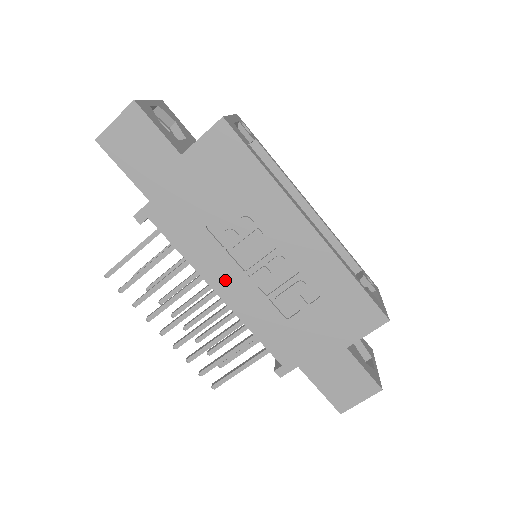
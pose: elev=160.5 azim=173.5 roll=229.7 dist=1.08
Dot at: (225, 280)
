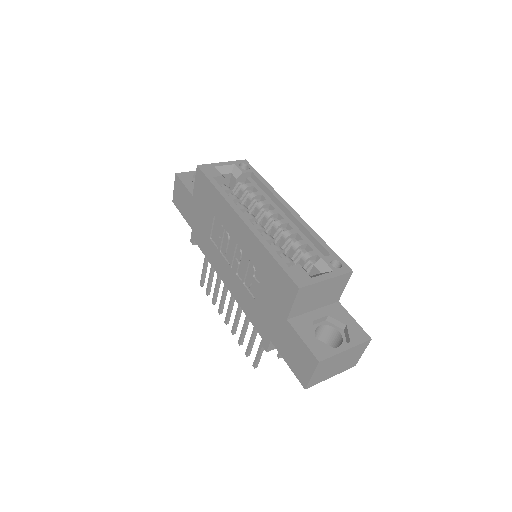
Dot at: (225, 274)
